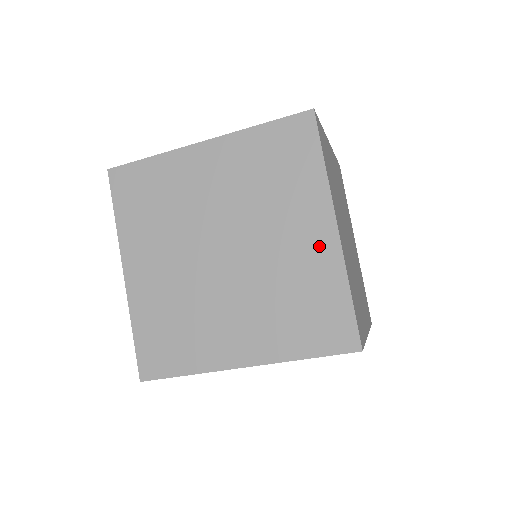
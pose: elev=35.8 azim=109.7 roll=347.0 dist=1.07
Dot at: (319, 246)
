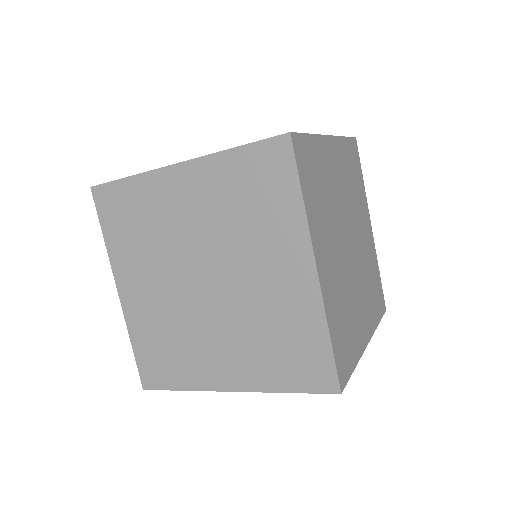
Dot at: (298, 287)
